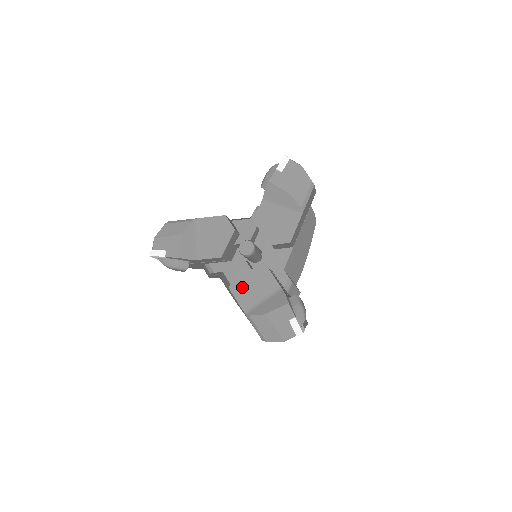
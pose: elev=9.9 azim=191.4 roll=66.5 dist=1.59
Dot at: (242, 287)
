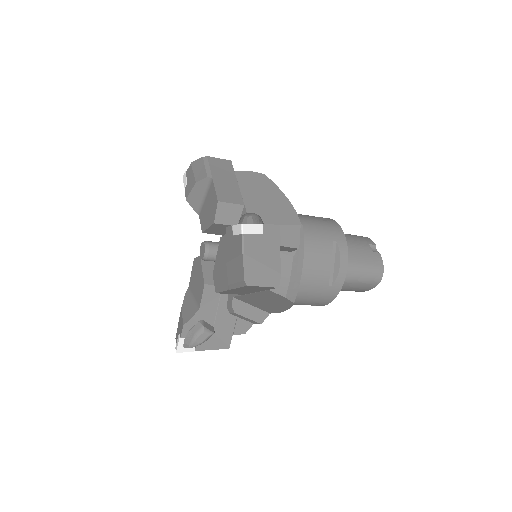
Dot at: (219, 277)
